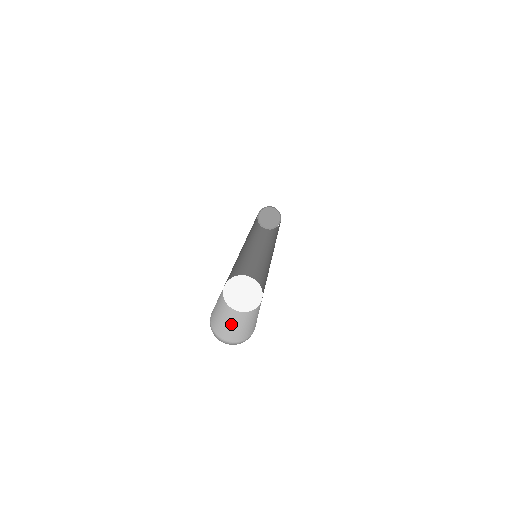
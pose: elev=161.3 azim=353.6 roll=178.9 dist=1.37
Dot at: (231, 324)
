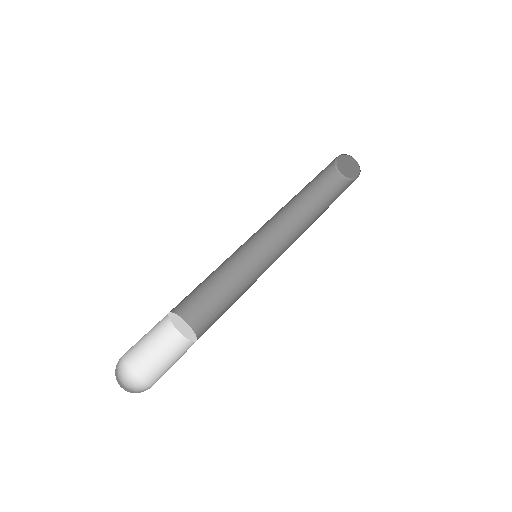
Dot at: (167, 360)
